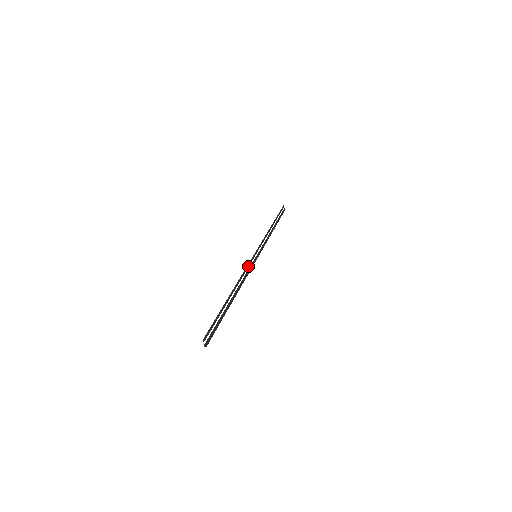
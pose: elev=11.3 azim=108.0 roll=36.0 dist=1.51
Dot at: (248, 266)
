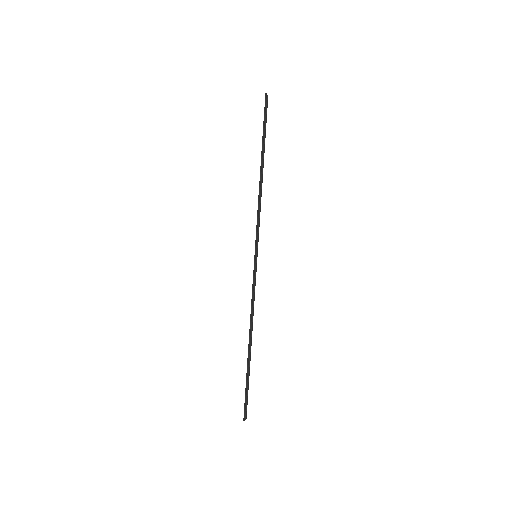
Dot at: (253, 287)
